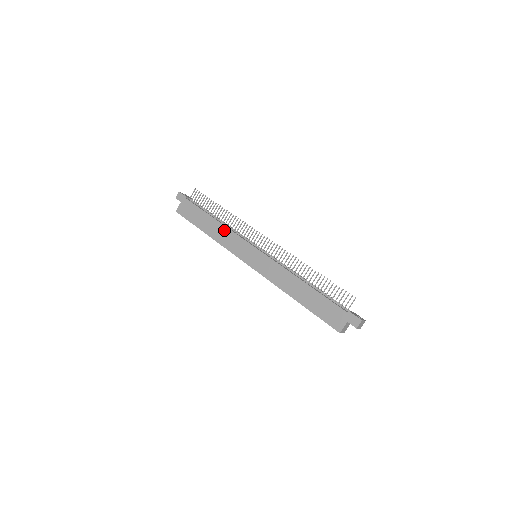
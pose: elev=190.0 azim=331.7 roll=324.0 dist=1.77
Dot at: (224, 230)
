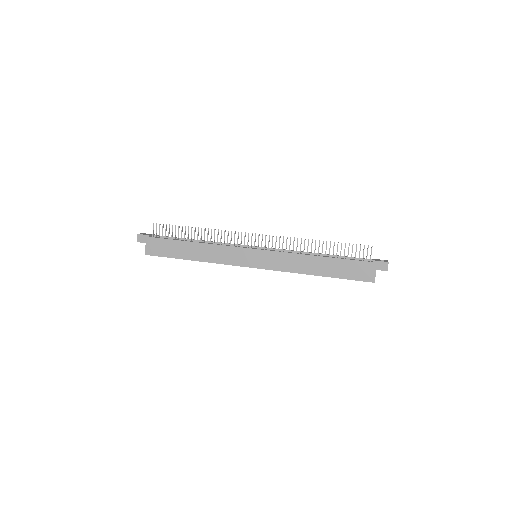
Dot at: (210, 248)
